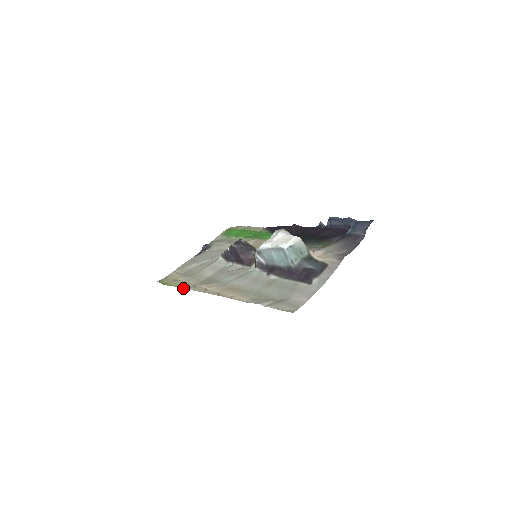
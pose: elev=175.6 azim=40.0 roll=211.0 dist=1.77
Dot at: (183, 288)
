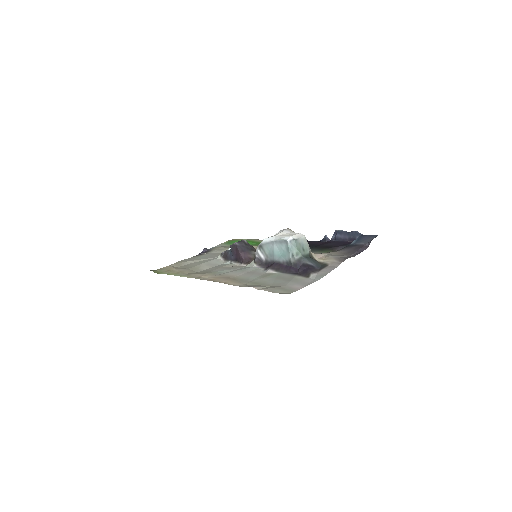
Dot at: (176, 275)
